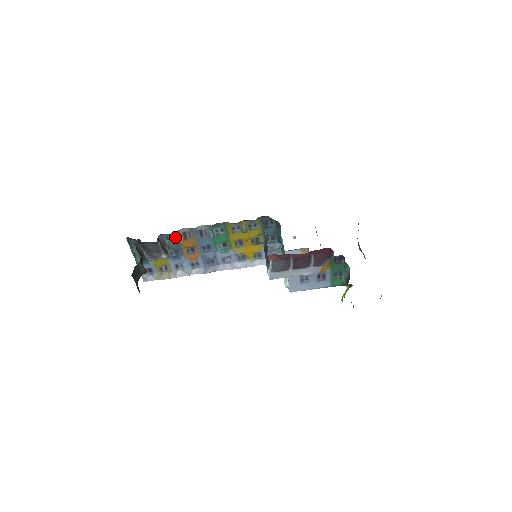
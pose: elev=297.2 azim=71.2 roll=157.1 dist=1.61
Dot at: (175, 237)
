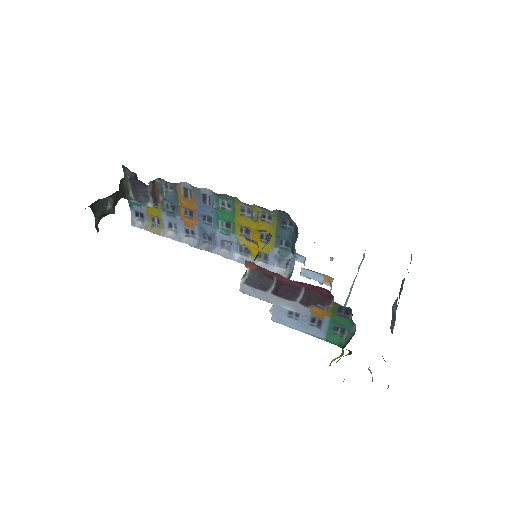
Dot at: (175, 189)
